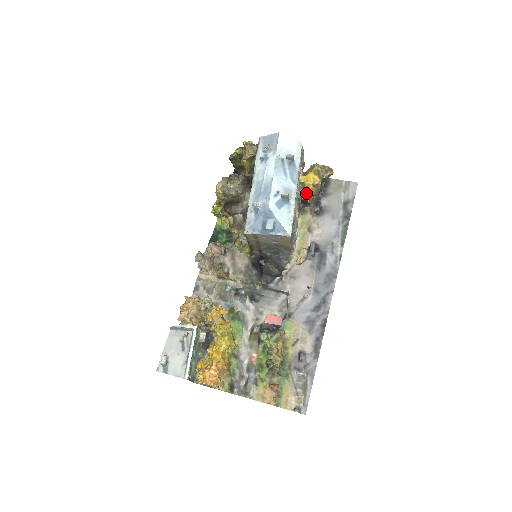
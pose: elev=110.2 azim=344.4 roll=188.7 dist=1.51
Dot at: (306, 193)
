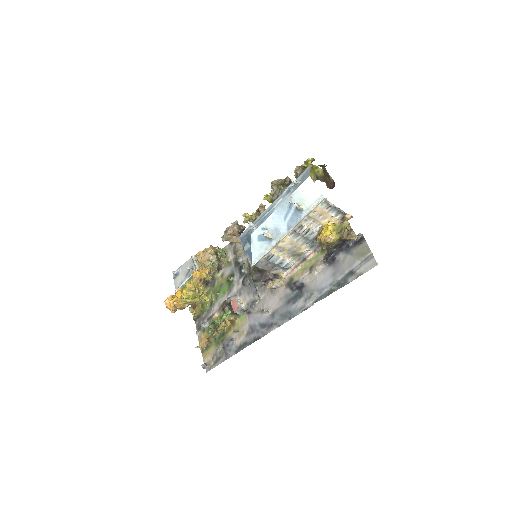
Dot at: (317, 240)
